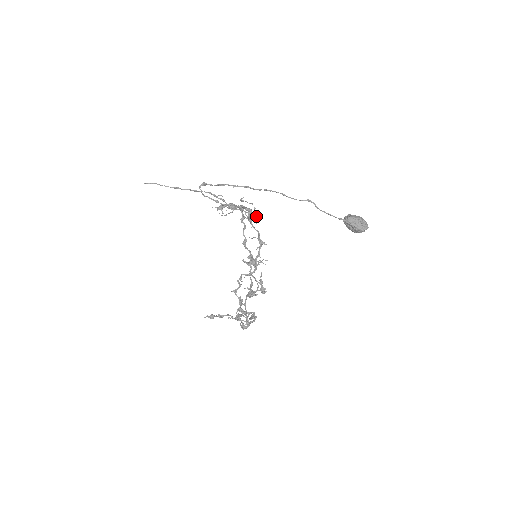
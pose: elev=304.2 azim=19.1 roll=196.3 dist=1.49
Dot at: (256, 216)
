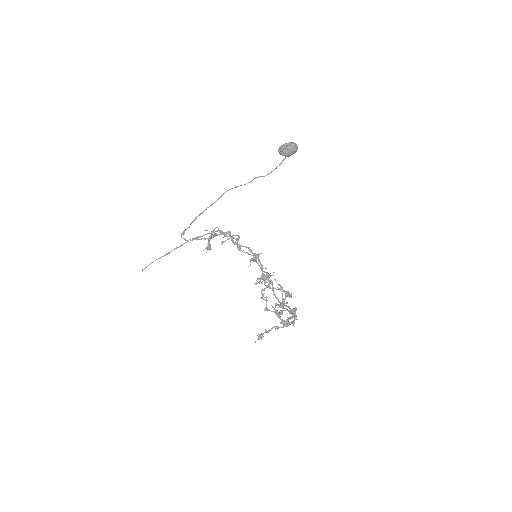
Dot at: occluded
